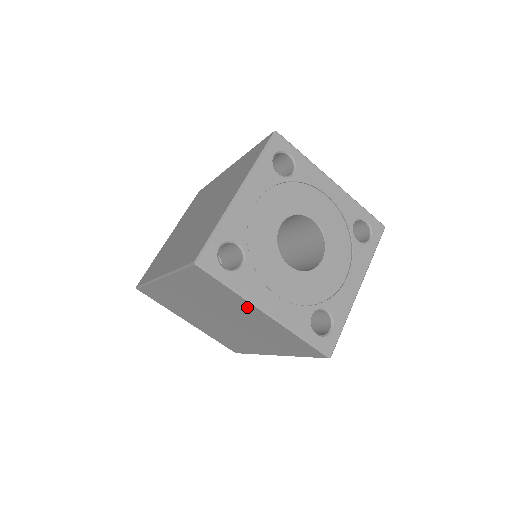
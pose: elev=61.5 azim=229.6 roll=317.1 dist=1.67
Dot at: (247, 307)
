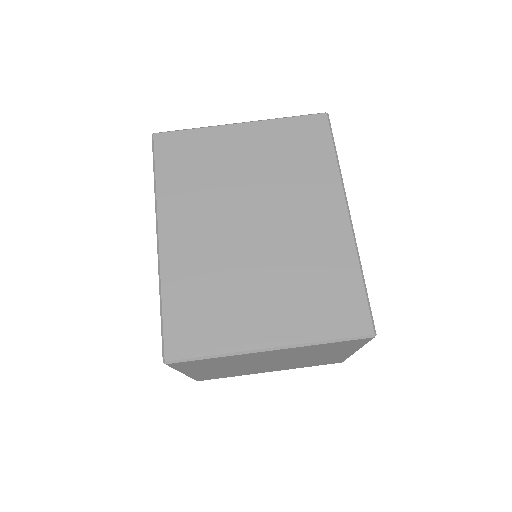
Dot at: (227, 138)
